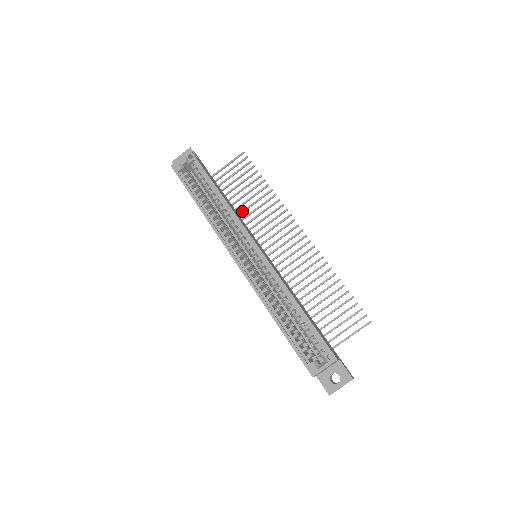
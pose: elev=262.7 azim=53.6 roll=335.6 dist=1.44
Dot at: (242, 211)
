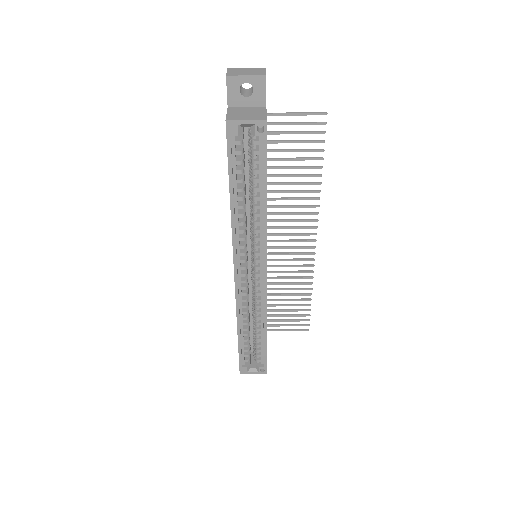
Dot at: (272, 184)
